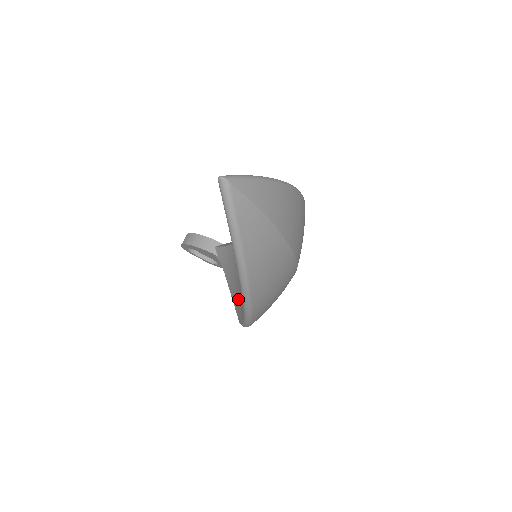
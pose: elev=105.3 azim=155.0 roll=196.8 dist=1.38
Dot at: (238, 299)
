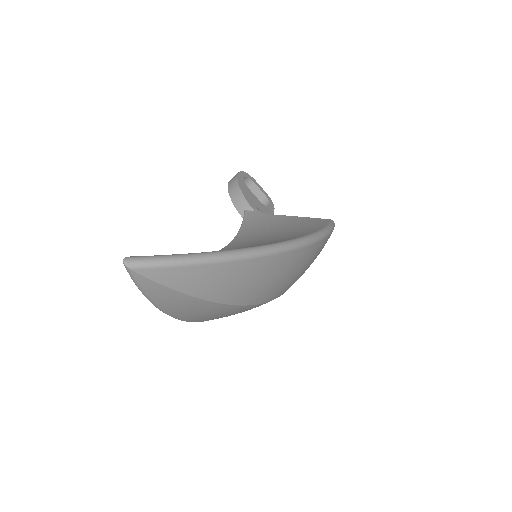
Dot at: occluded
